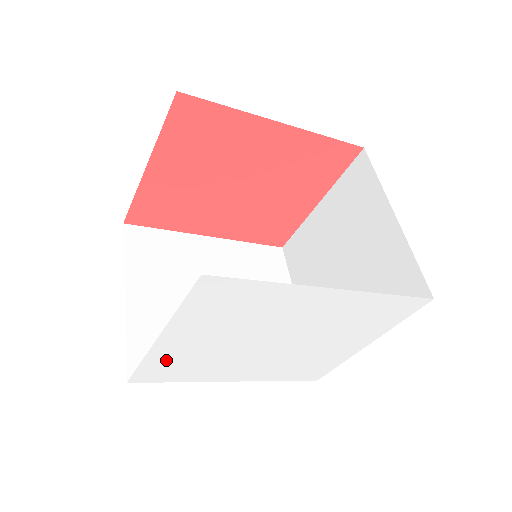
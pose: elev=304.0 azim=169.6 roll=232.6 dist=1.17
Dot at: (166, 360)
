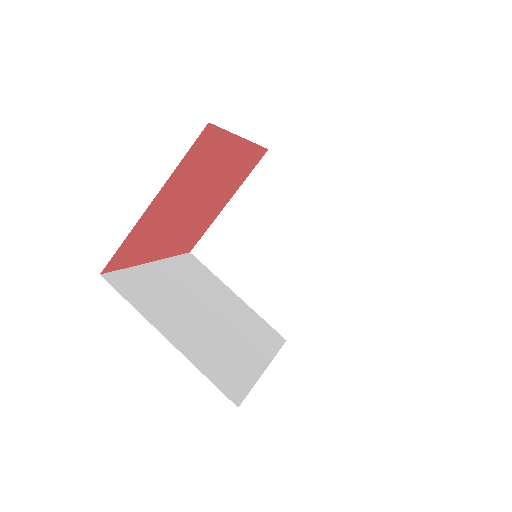
Dot at: occluded
